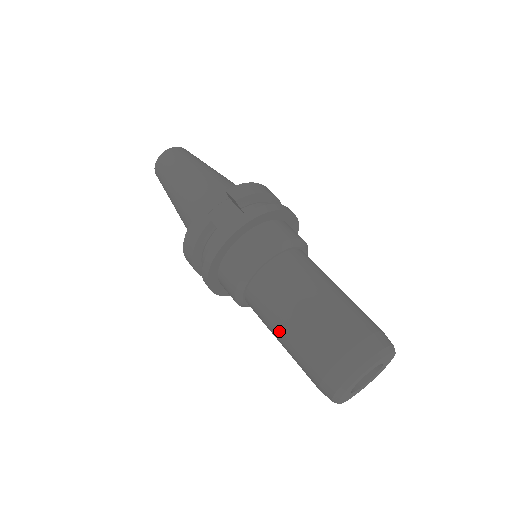
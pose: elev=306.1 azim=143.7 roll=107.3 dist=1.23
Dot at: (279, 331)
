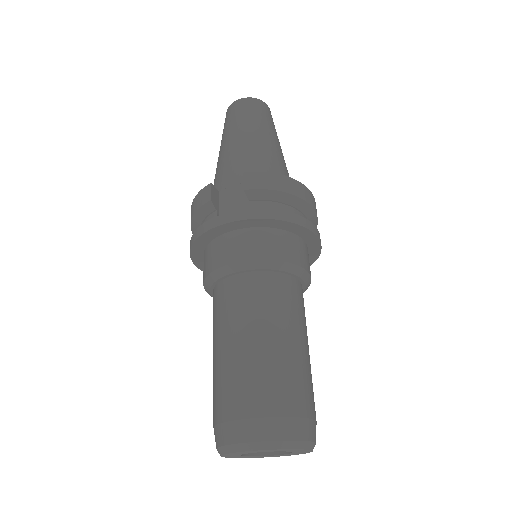
Dot at: (213, 349)
